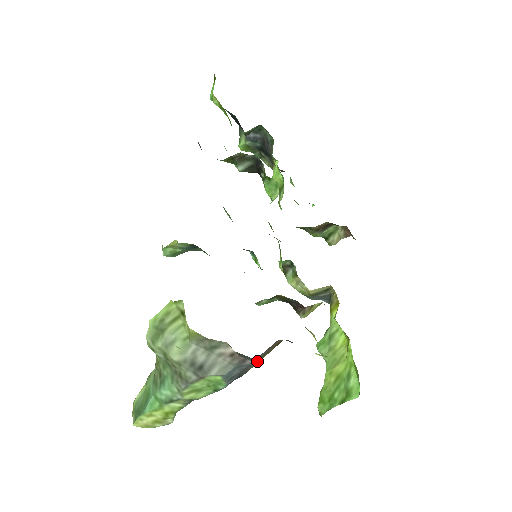
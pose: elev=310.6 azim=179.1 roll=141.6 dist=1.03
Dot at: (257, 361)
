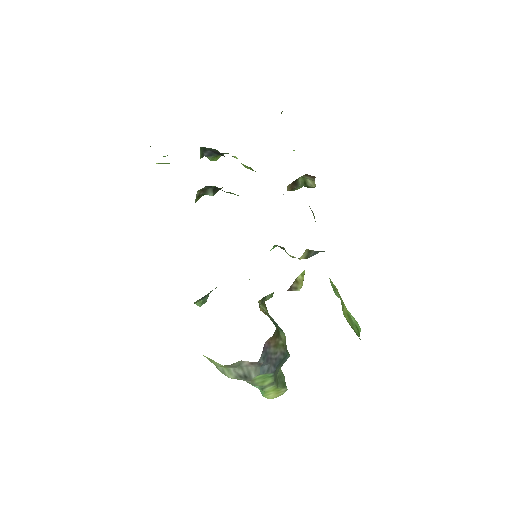
Dot at: (278, 349)
